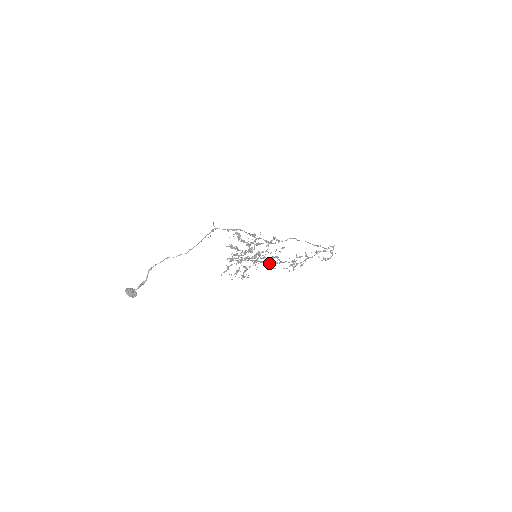
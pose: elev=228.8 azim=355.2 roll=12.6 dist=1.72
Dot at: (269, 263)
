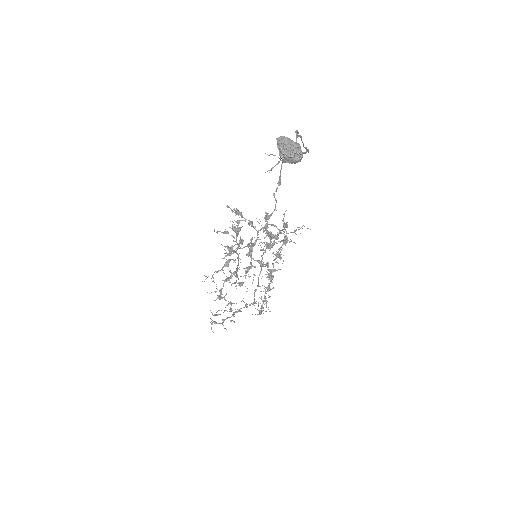
Dot at: (219, 298)
